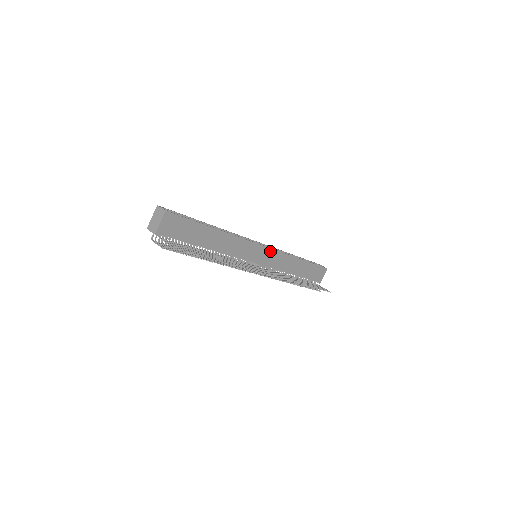
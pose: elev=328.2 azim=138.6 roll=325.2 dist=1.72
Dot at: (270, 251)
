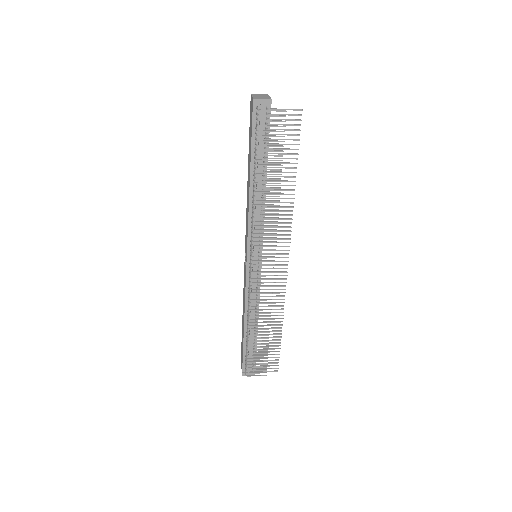
Dot at: occluded
